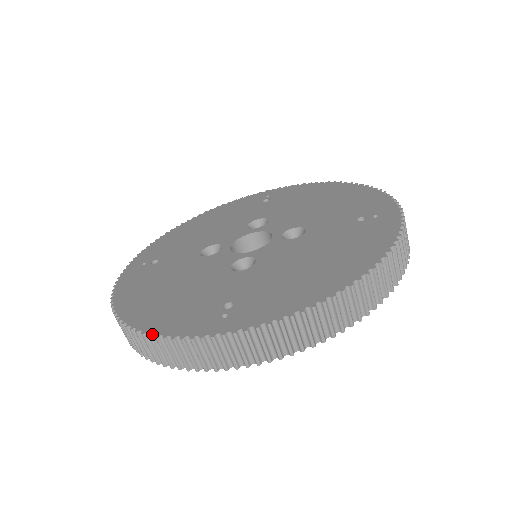
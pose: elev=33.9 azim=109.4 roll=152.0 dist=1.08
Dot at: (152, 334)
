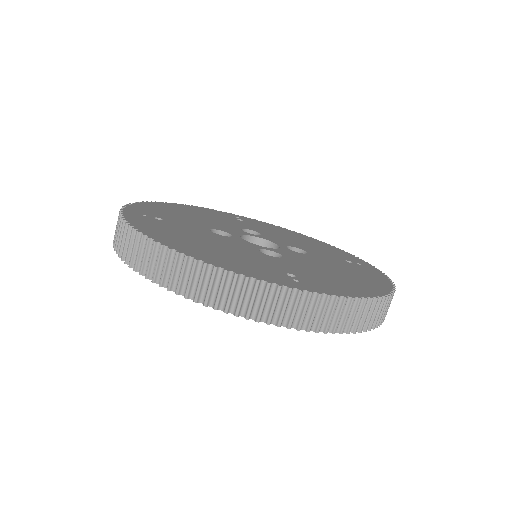
Dot at: (229, 270)
